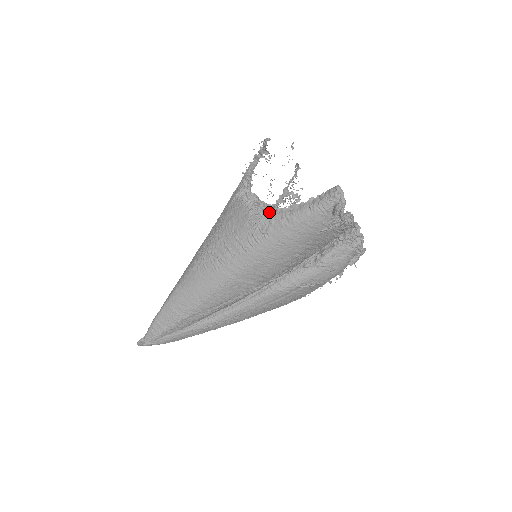
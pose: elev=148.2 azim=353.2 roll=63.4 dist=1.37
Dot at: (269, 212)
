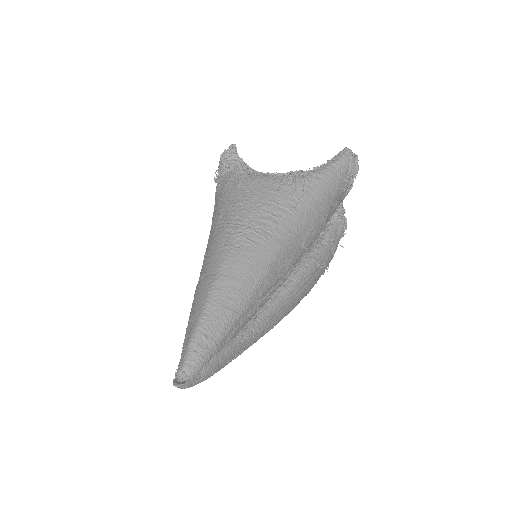
Dot at: (302, 172)
